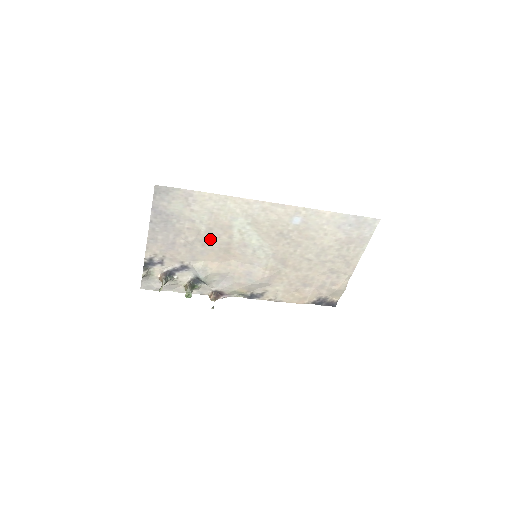
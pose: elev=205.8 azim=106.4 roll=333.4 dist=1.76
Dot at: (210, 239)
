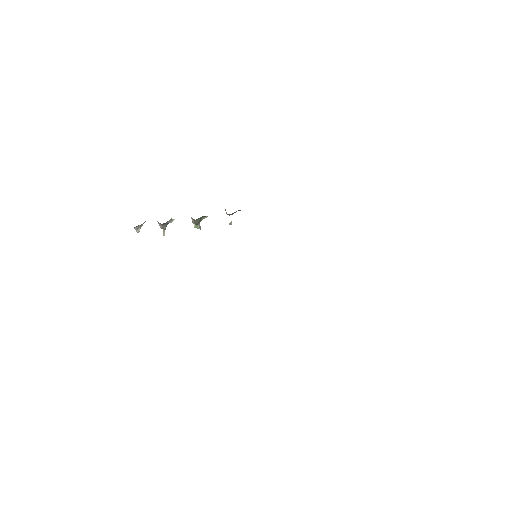
Dot at: occluded
